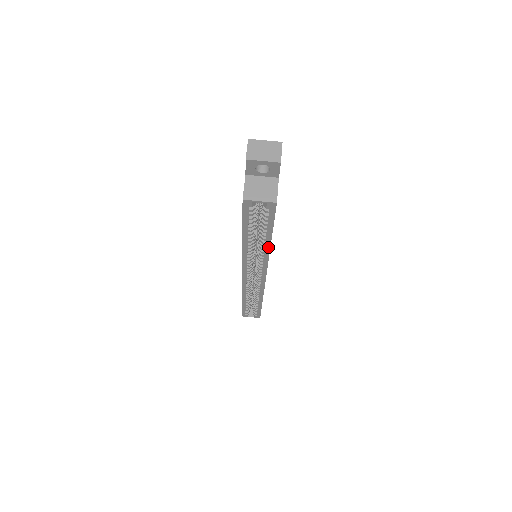
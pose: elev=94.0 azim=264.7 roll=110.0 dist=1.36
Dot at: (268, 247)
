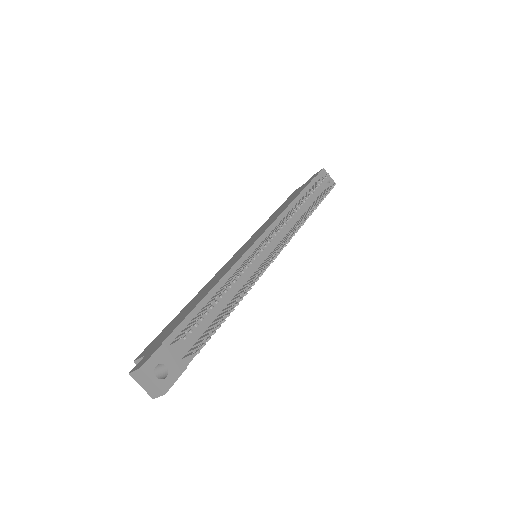
Dot at: occluded
